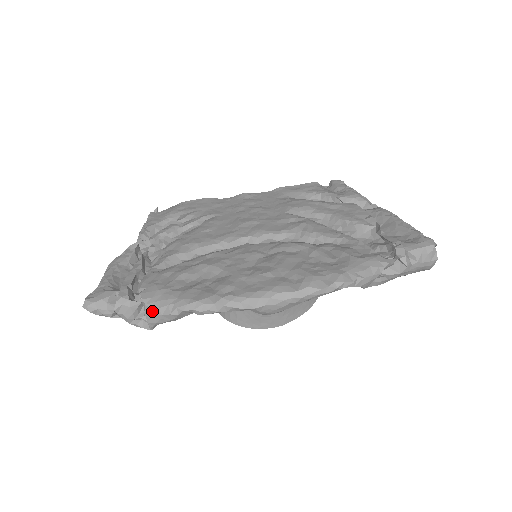
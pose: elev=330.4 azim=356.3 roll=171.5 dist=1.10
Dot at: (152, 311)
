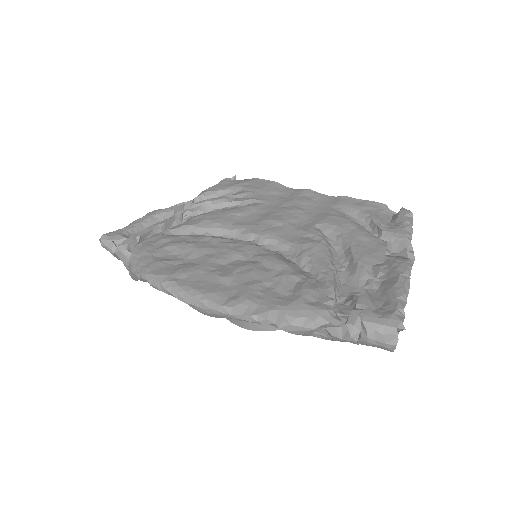
Dot at: (130, 266)
